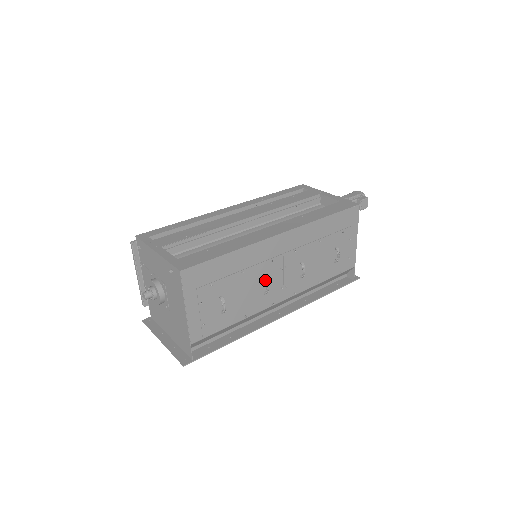
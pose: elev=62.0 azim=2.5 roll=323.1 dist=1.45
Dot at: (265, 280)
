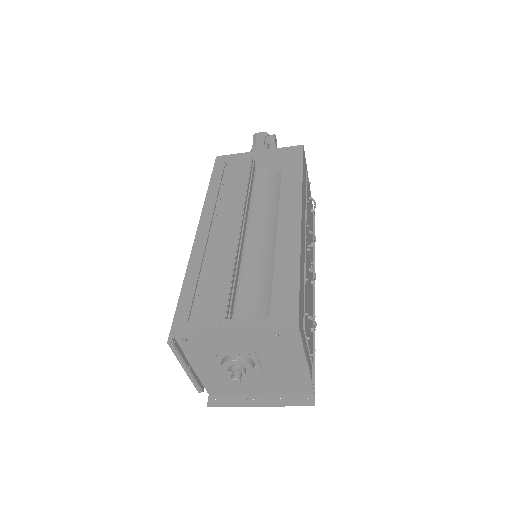
Dot at: (312, 271)
